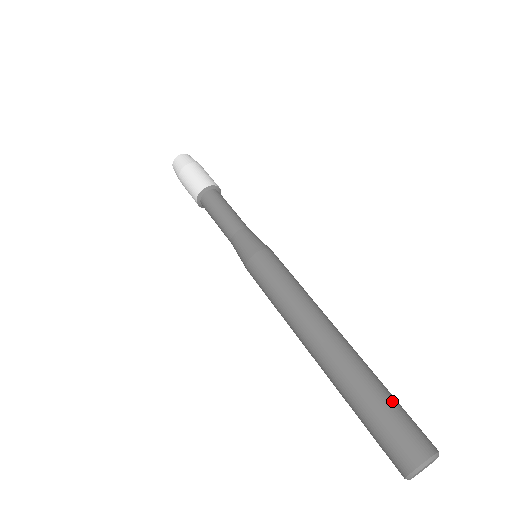
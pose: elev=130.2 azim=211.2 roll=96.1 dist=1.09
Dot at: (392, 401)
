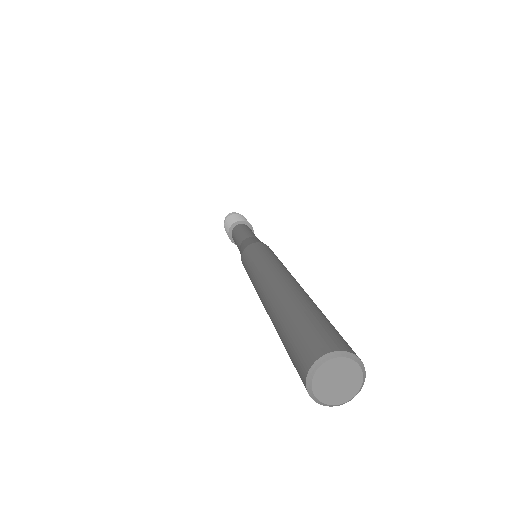
Dot at: (325, 318)
